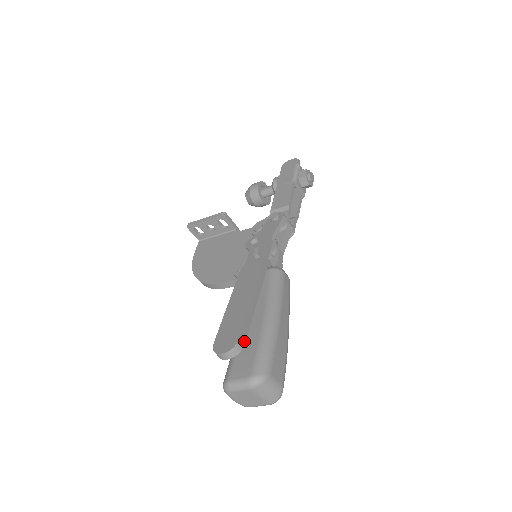
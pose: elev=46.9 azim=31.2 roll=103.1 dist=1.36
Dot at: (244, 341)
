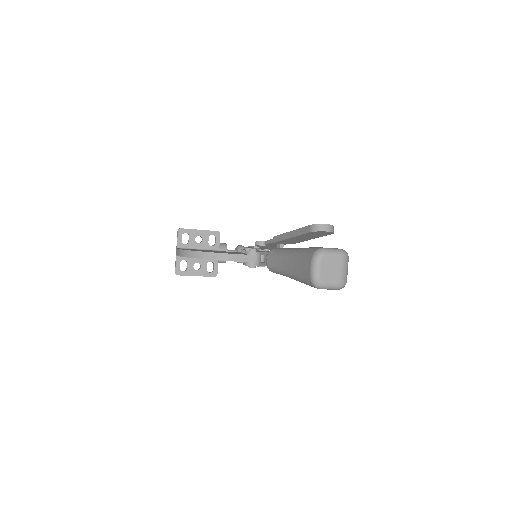
Dot at: (331, 233)
